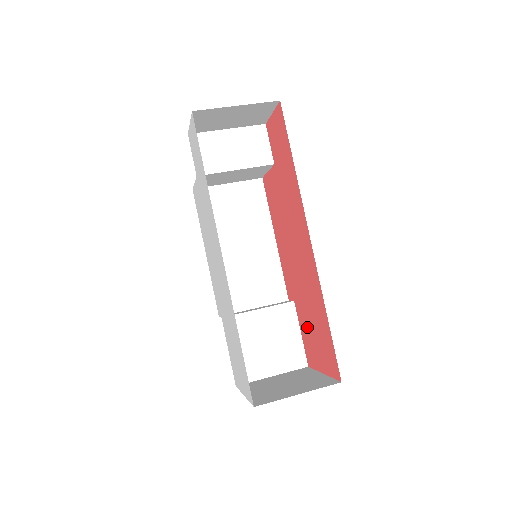
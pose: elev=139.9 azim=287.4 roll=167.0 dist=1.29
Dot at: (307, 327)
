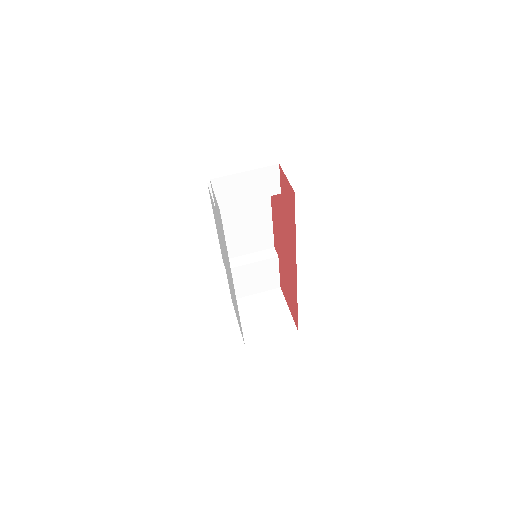
Dot at: (284, 281)
